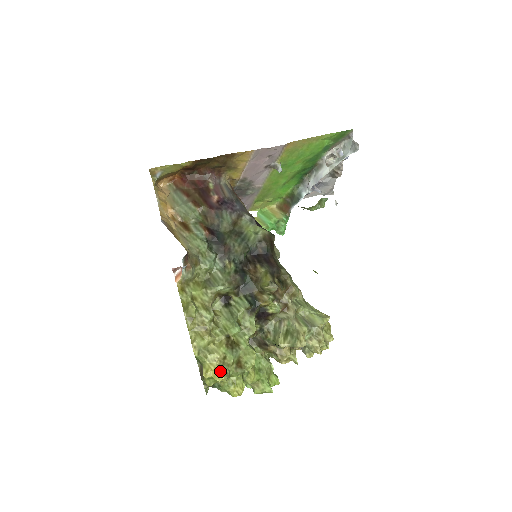
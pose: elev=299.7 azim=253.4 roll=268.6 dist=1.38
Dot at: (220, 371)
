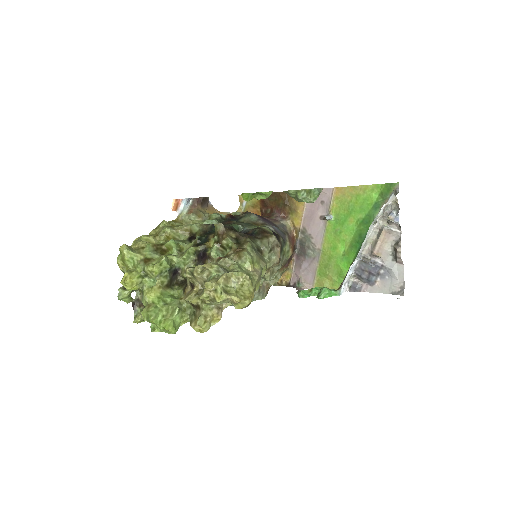
Dot at: (129, 246)
